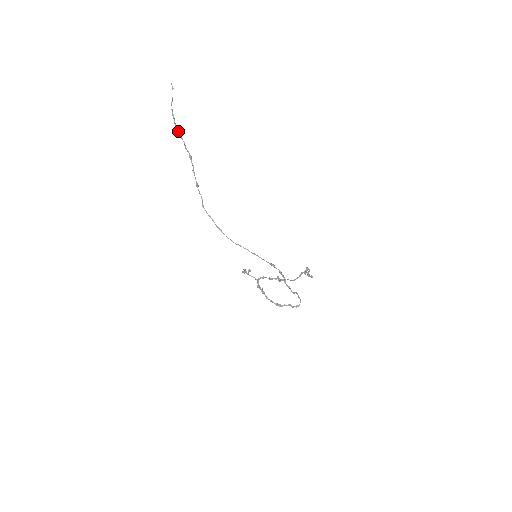
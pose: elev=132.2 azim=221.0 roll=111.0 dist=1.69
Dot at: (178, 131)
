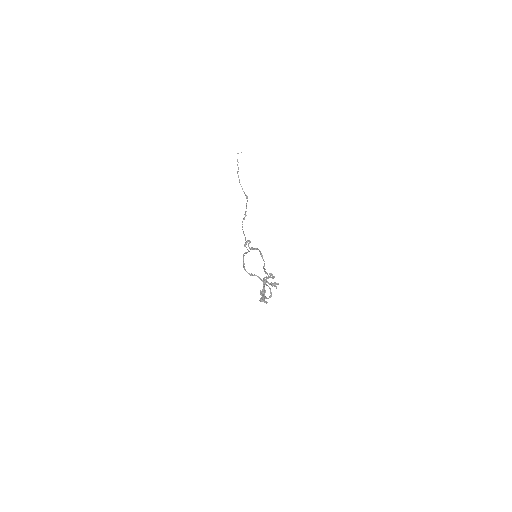
Dot at: occluded
